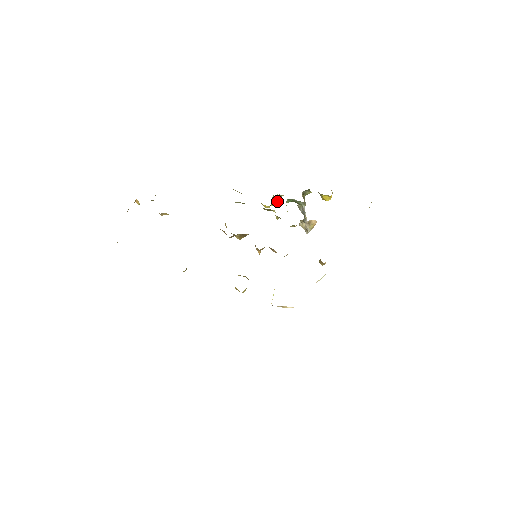
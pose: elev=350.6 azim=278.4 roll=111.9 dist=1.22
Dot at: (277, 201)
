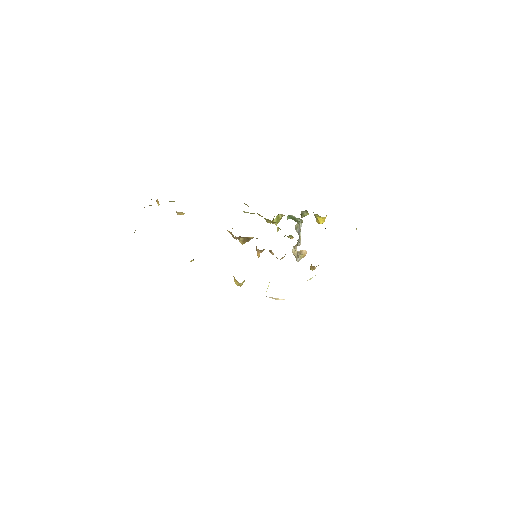
Dot at: (278, 220)
